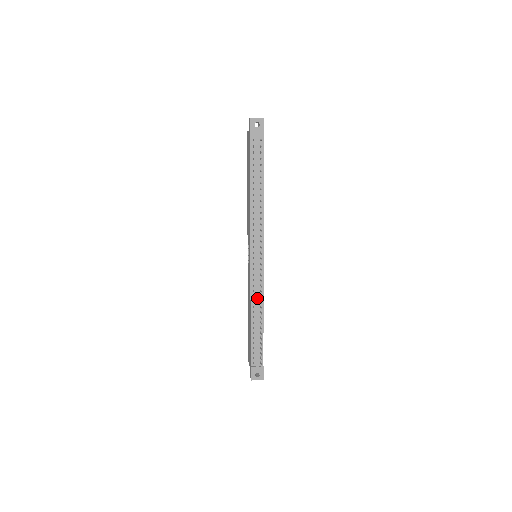
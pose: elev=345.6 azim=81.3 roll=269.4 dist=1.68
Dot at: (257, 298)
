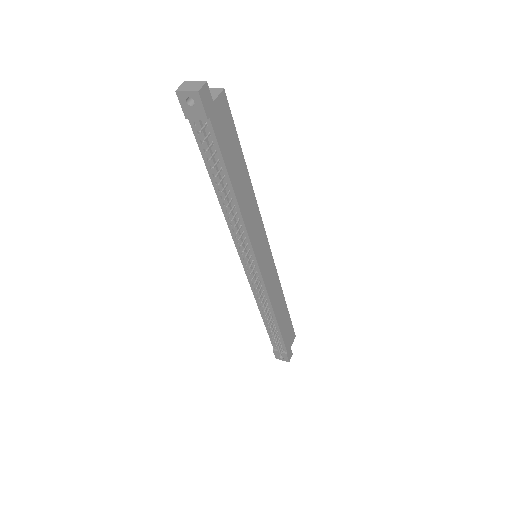
Dot at: occluded
